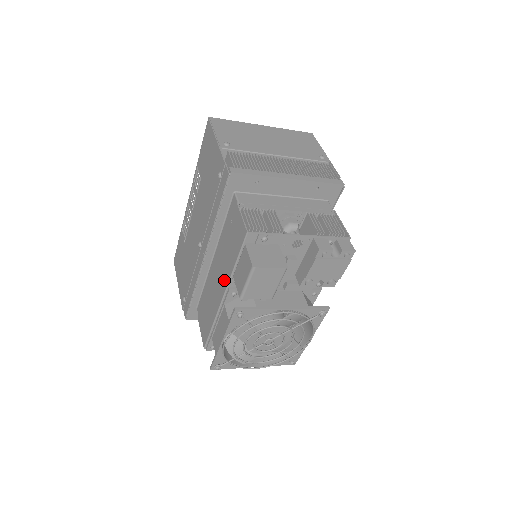
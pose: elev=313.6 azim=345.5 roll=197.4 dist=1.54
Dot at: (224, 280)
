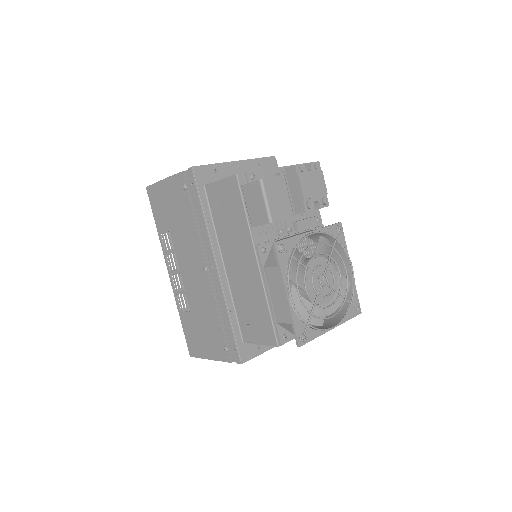
Dot at: (247, 248)
